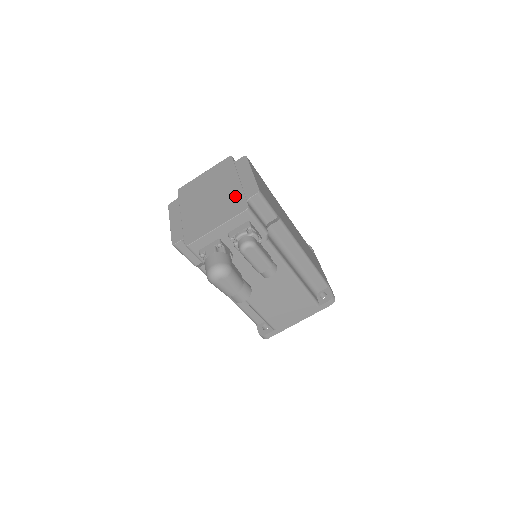
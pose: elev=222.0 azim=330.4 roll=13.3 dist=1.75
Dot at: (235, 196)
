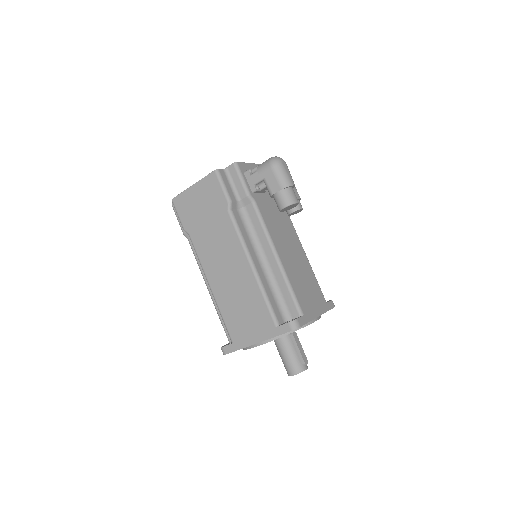
Dot at: occluded
